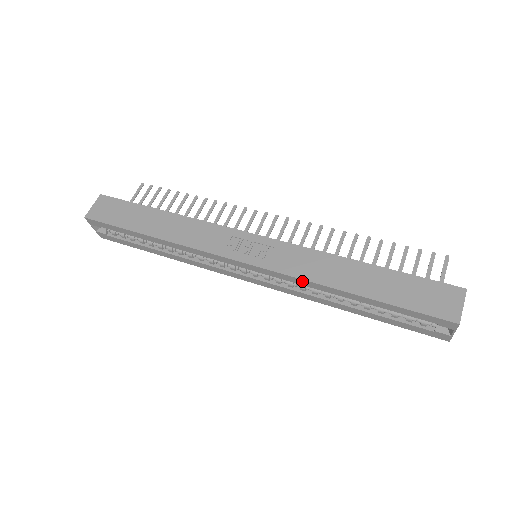
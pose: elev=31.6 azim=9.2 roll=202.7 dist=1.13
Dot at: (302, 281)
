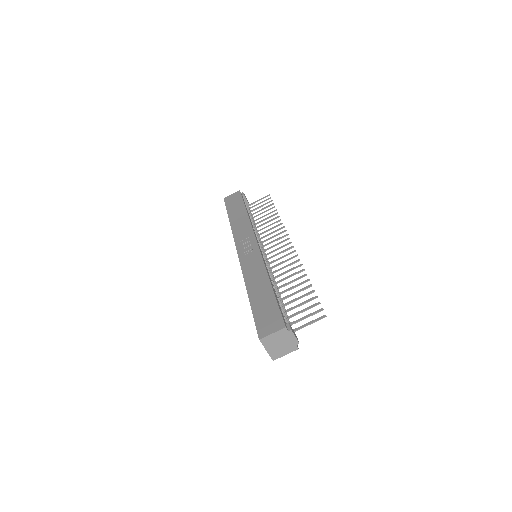
Dot at: (244, 275)
